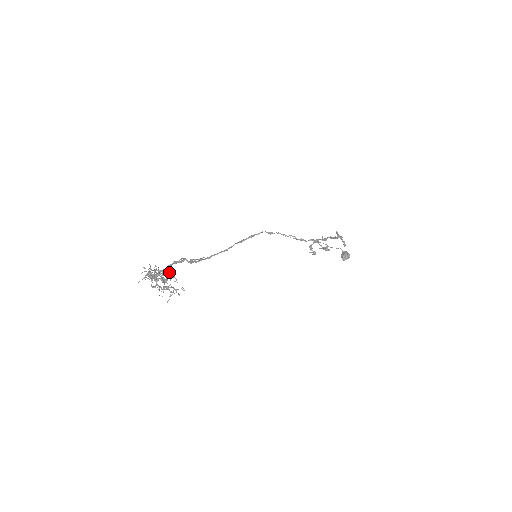
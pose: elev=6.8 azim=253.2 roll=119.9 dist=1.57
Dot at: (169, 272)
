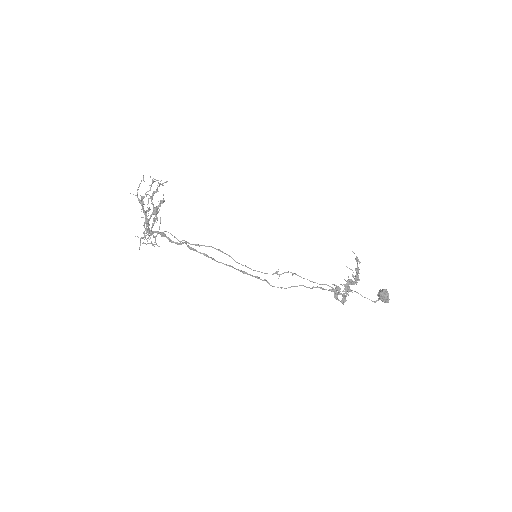
Dot at: occluded
